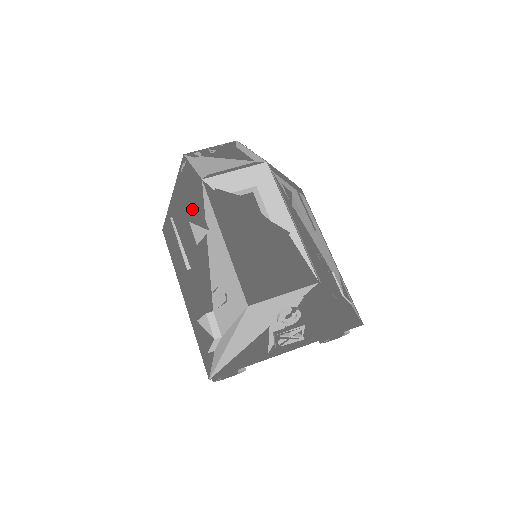
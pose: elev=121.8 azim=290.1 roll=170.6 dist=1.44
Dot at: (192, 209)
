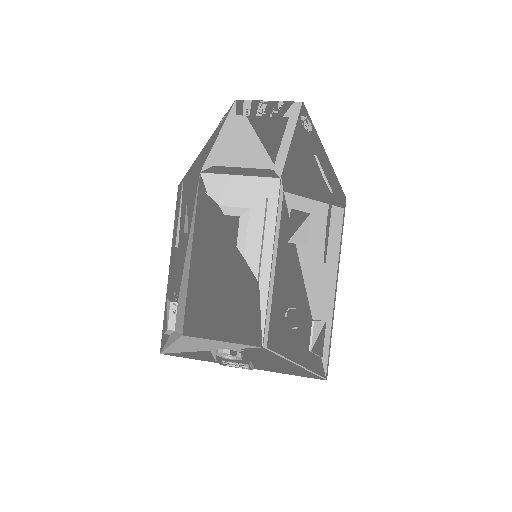
Dot at: (190, 193)
